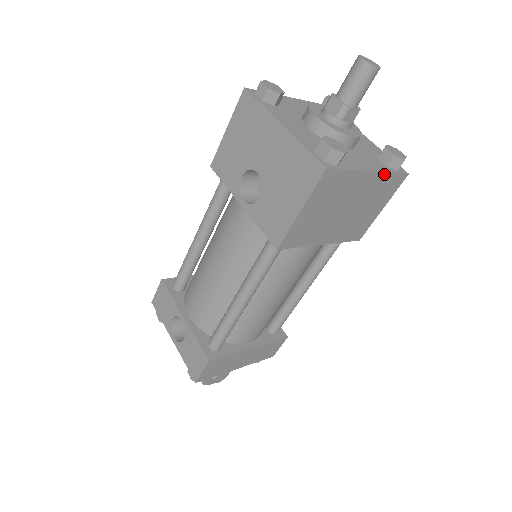
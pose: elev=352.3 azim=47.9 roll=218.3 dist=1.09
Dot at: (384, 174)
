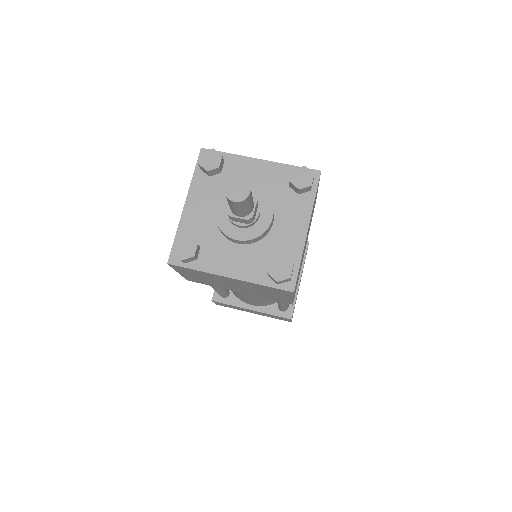
Dot at: (252, 283)
